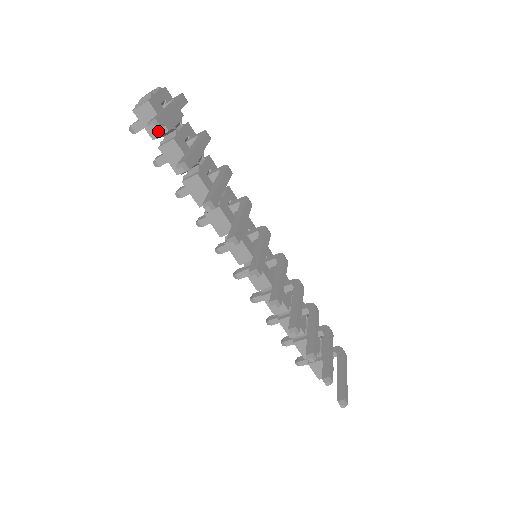
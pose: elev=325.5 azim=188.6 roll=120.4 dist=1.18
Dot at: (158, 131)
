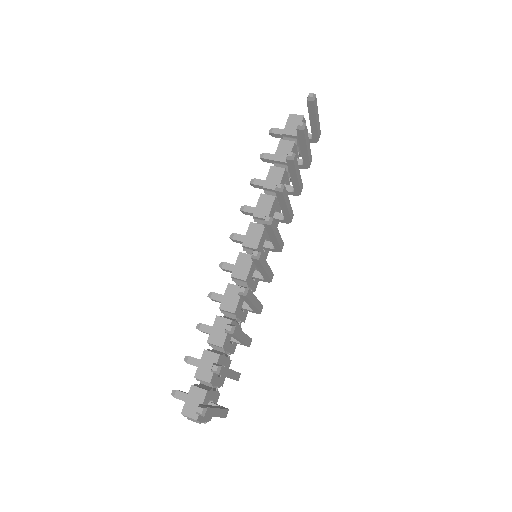
Dot at: (291, 132)
